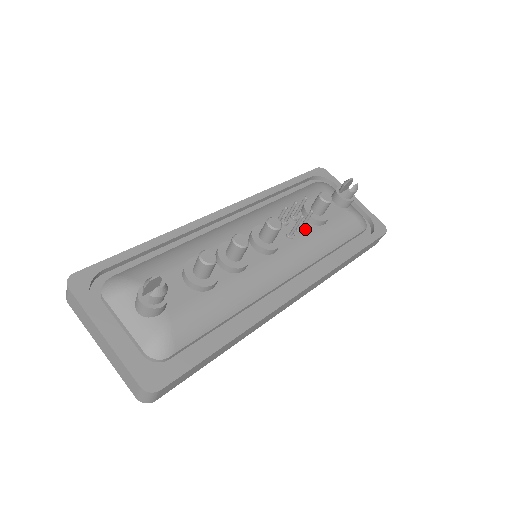
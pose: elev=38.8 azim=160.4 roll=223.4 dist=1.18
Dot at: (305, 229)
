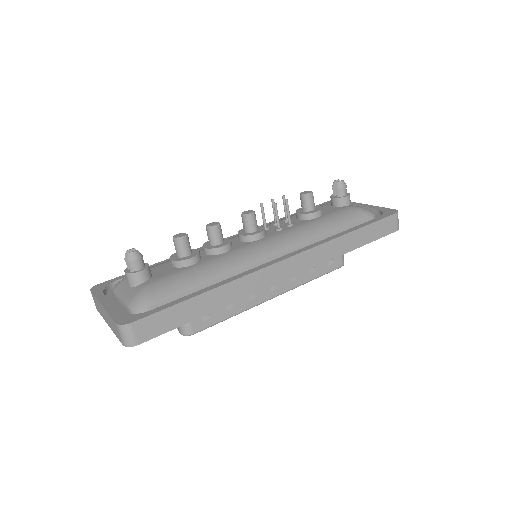
Dot at: (296, 224)
